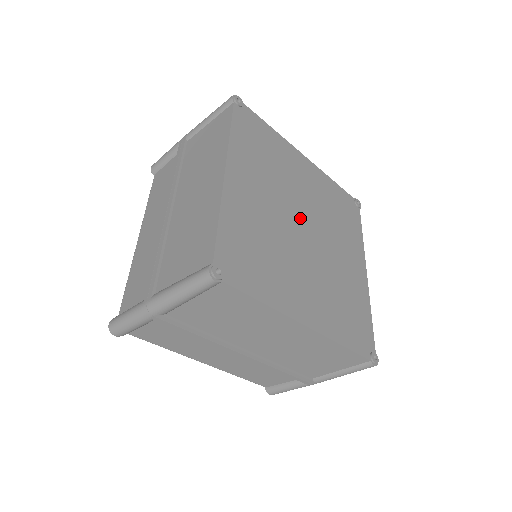
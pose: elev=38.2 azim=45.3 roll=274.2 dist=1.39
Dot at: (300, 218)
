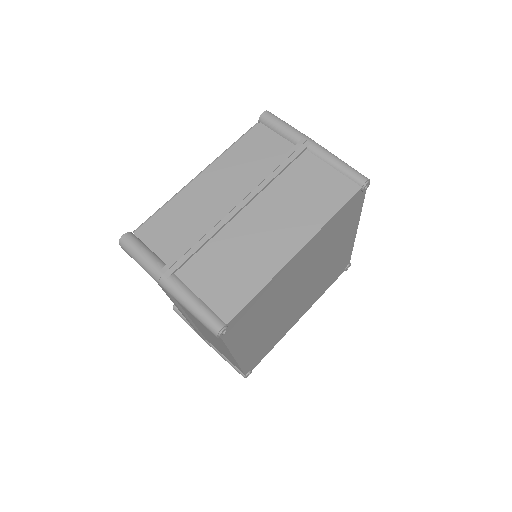
Dot at: (304, 284)
